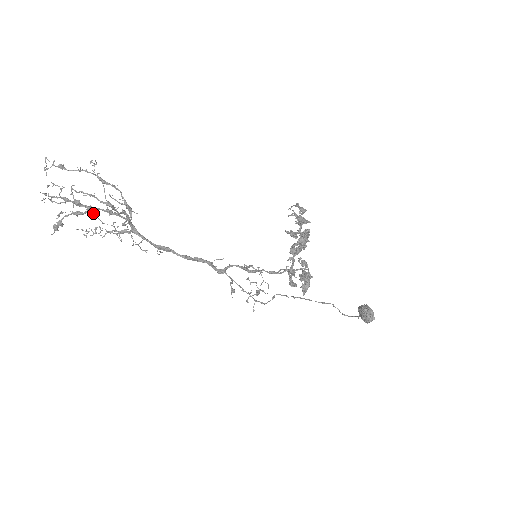
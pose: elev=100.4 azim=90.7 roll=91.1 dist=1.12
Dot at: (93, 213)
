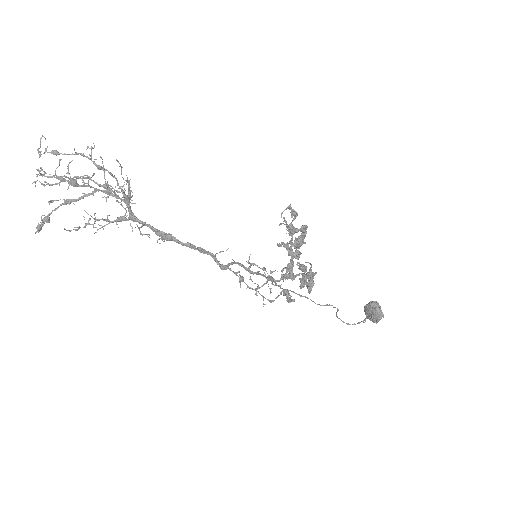
Dot at: (84, 210)
